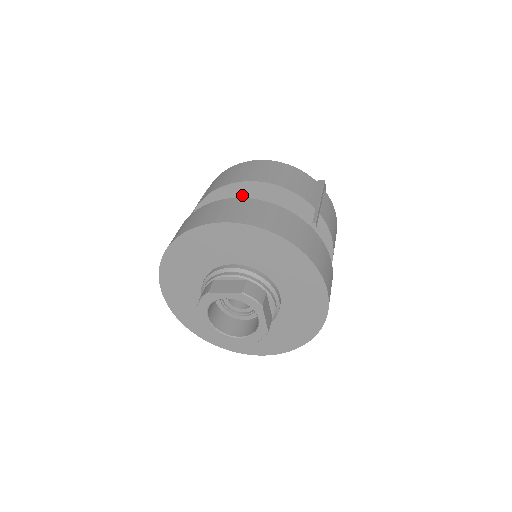
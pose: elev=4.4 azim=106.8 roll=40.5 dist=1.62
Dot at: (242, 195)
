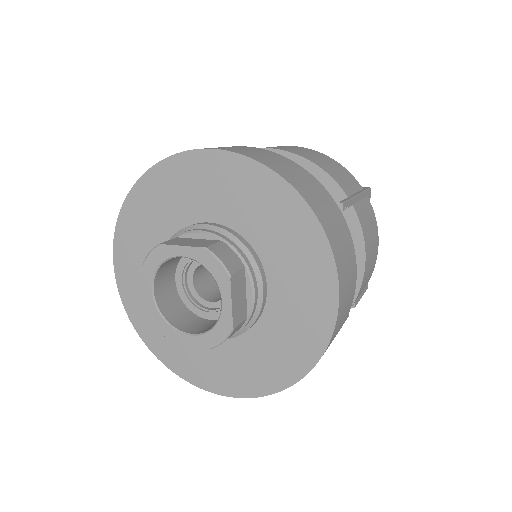
Dot at: occluded
